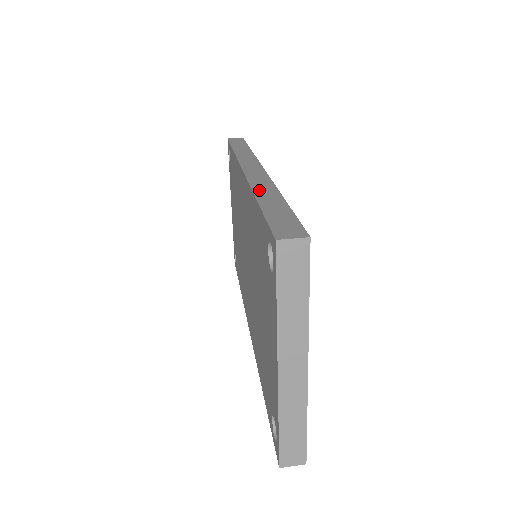
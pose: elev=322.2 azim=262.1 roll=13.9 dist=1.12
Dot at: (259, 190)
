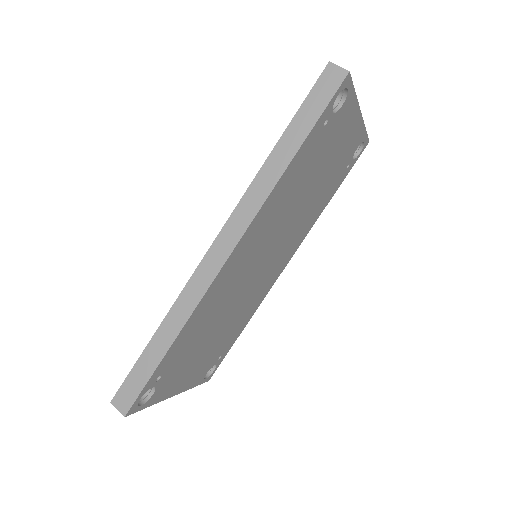
Dot at: (172, 315)
